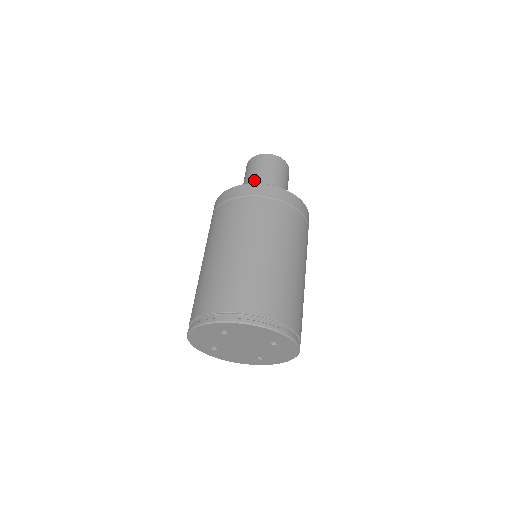
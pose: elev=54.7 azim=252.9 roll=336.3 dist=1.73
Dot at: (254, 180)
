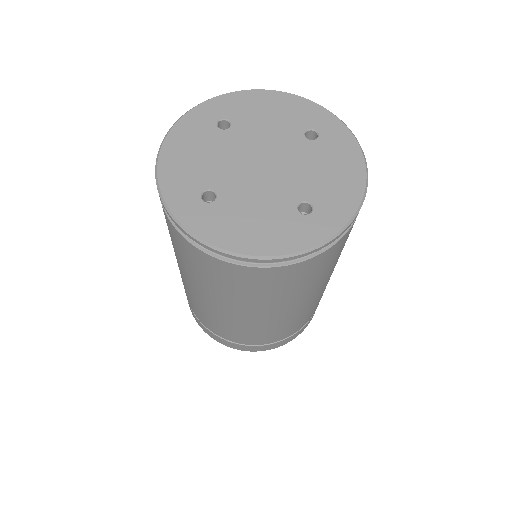
Dot at: occluded
